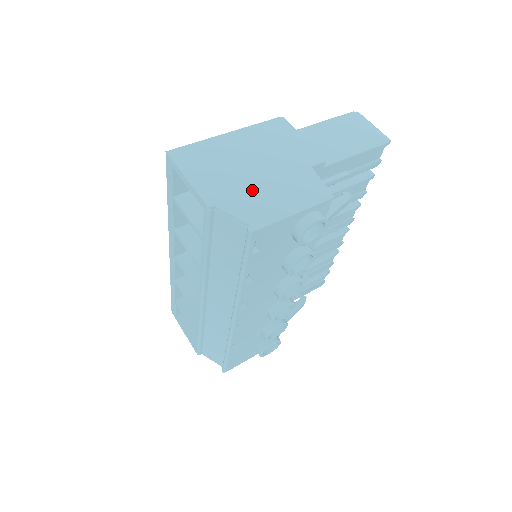
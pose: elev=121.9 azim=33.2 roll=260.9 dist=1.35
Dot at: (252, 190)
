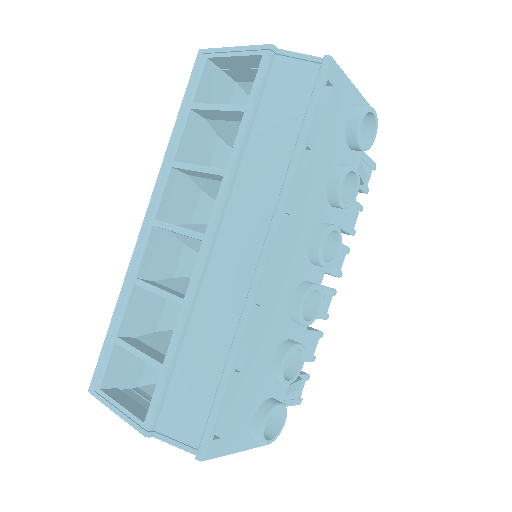
Dot at: occluded
